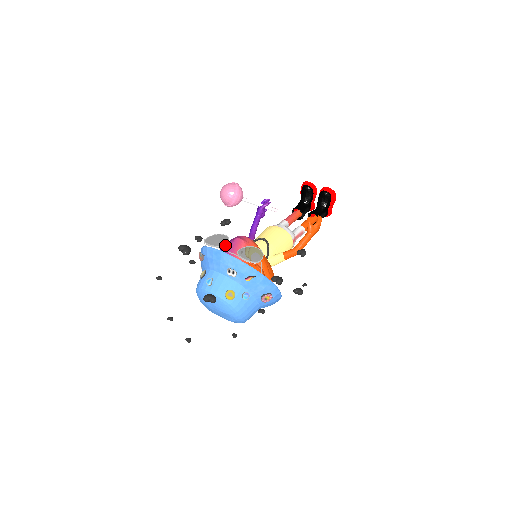
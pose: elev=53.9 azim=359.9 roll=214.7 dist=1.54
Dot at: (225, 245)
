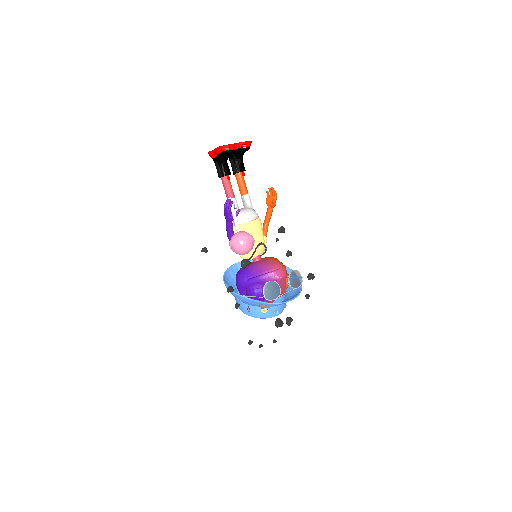
Dot at: occluded
